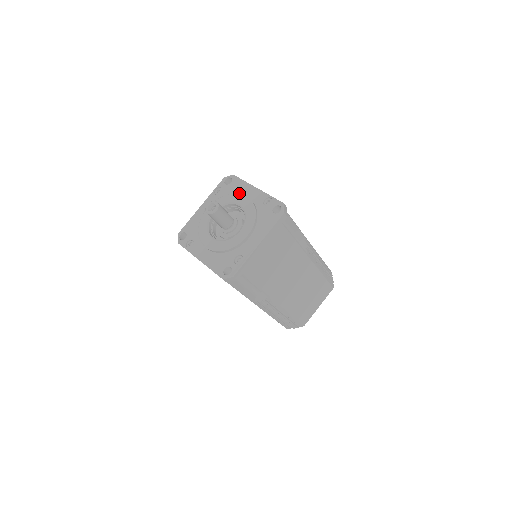
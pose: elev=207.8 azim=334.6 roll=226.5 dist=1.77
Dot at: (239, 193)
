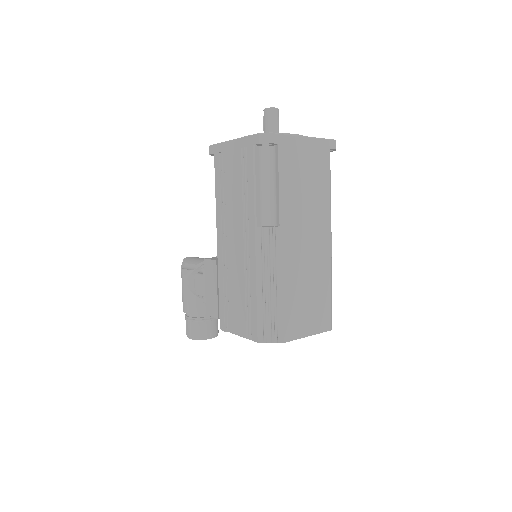
Dot at: occluded
